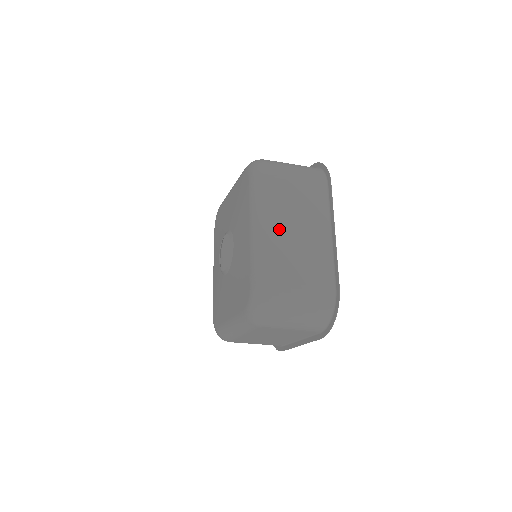
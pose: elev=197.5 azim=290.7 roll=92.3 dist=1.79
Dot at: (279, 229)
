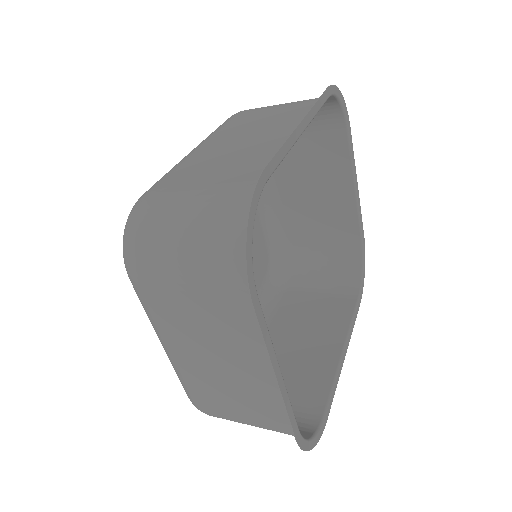
Dot at: (212, 145)
